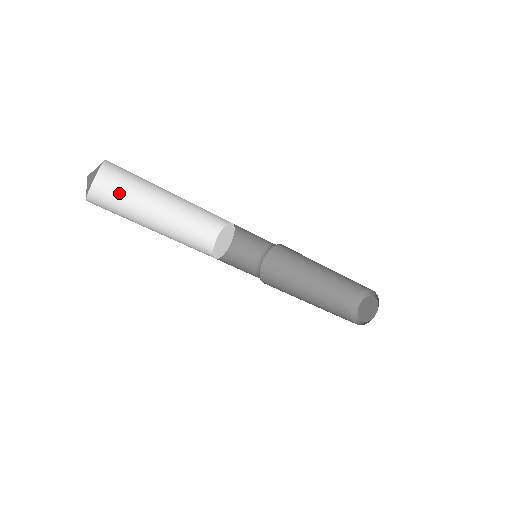
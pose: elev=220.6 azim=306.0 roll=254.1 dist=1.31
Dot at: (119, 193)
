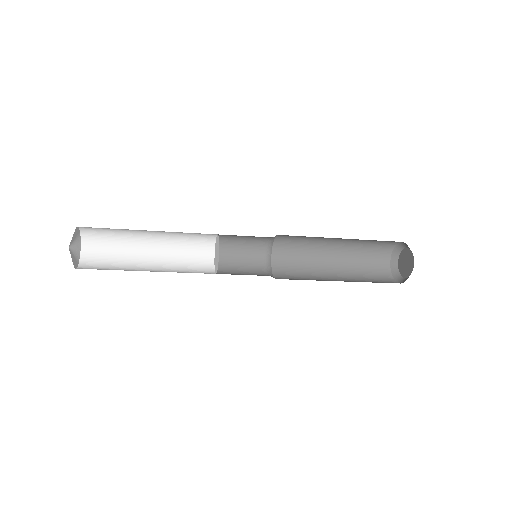
Dot at: (107, 231)
